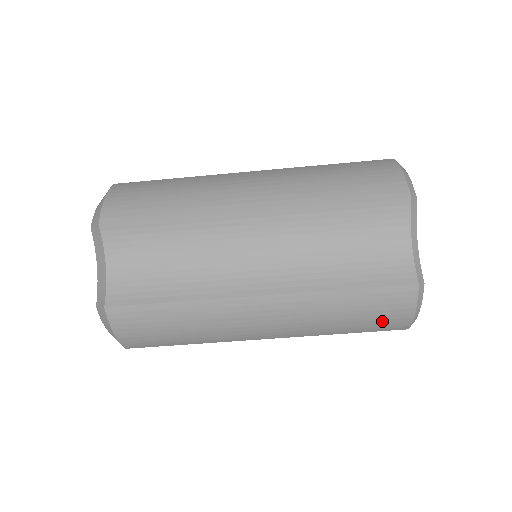
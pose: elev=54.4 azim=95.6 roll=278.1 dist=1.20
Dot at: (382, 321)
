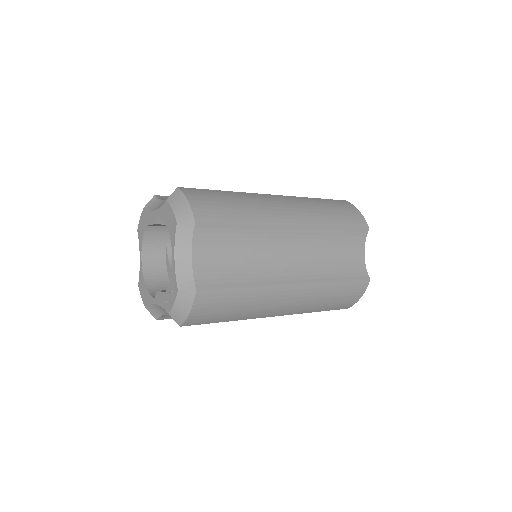
Dot at: occluded
